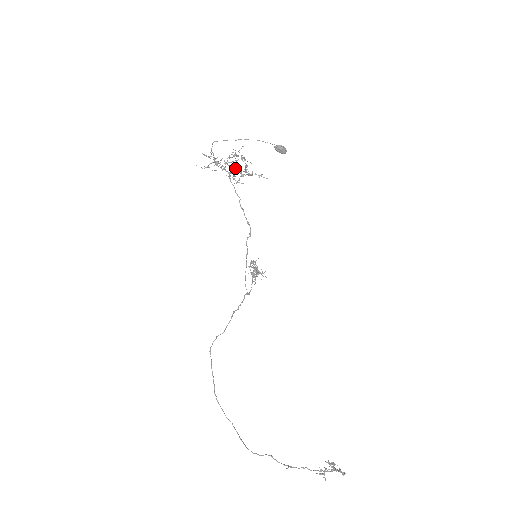
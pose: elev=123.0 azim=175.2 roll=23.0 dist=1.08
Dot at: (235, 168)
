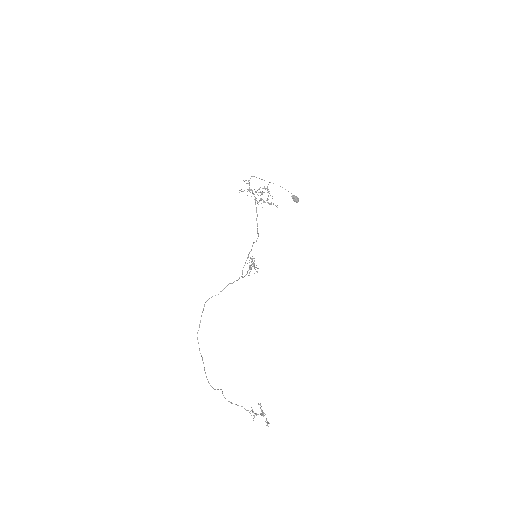
Dot at: occluded
